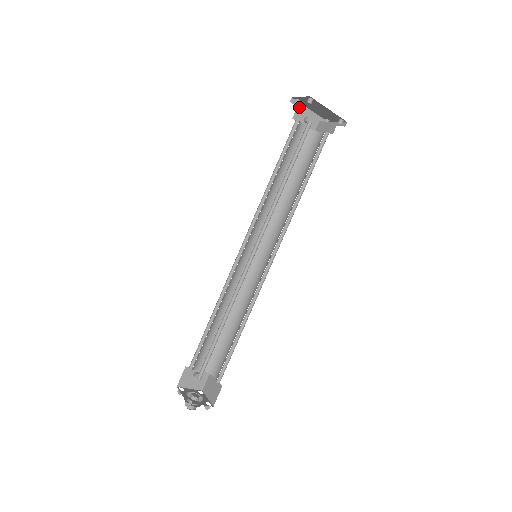
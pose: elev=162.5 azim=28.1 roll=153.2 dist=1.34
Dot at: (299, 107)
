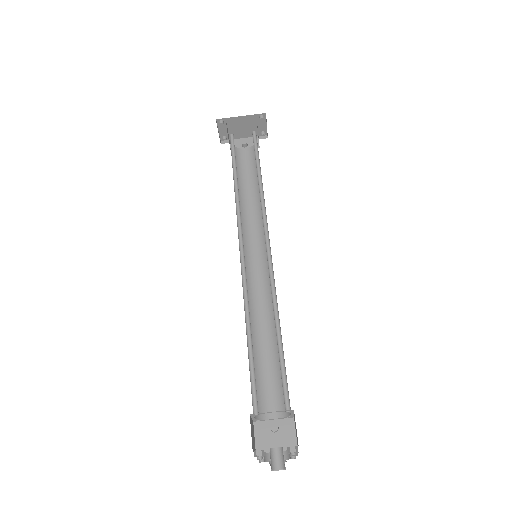
Dot at: occluded
